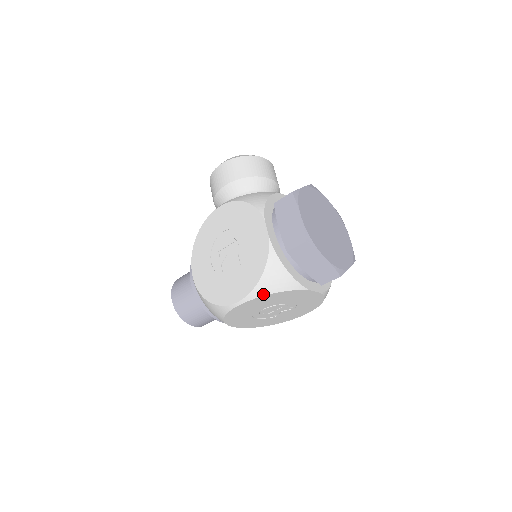
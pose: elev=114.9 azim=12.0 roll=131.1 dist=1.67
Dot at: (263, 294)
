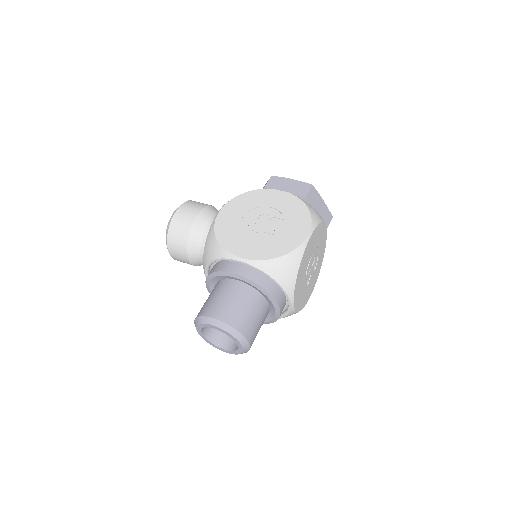
Dot at: (318, 223)
